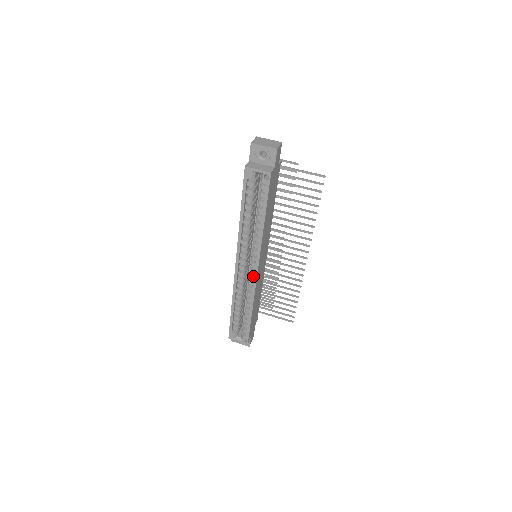
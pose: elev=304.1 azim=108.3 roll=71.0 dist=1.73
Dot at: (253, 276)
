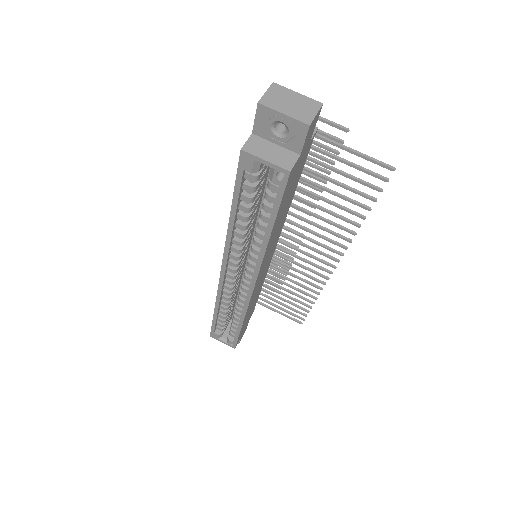
Dot at: (247, 290)
